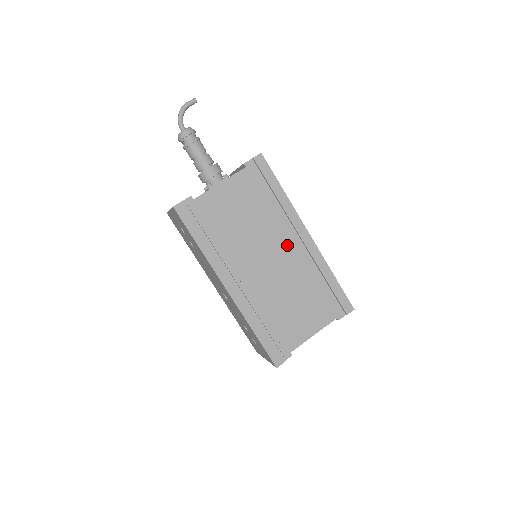
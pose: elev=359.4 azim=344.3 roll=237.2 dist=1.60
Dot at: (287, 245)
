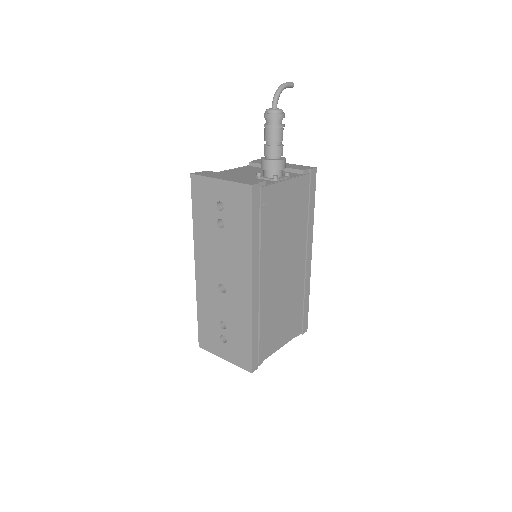
Dot at: (298, 260)
